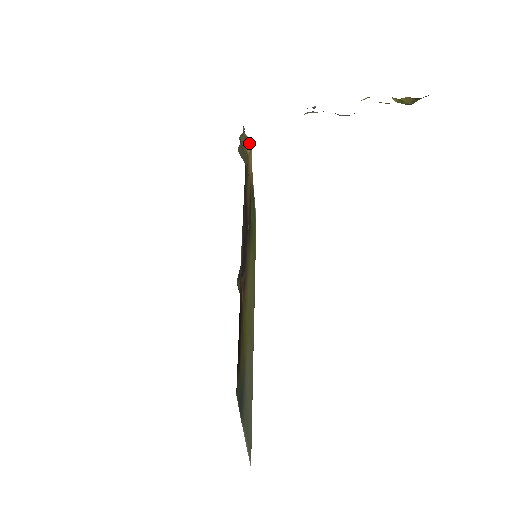
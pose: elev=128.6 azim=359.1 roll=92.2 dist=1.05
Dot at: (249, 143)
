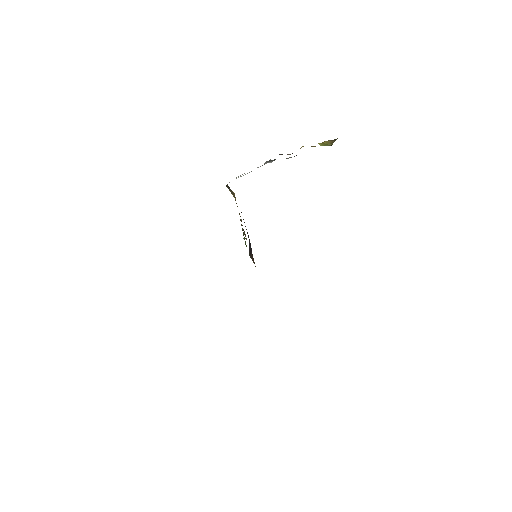
Dot at: occluded
